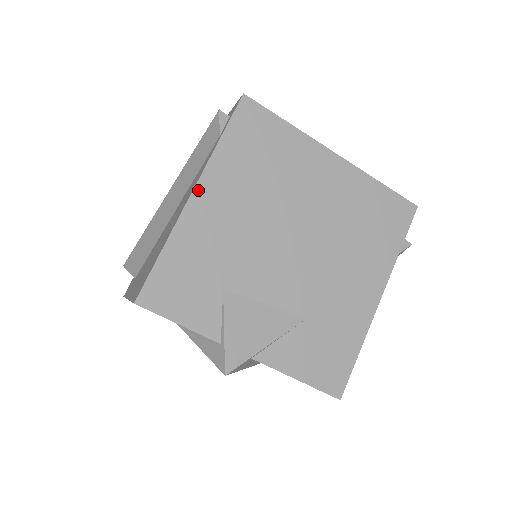
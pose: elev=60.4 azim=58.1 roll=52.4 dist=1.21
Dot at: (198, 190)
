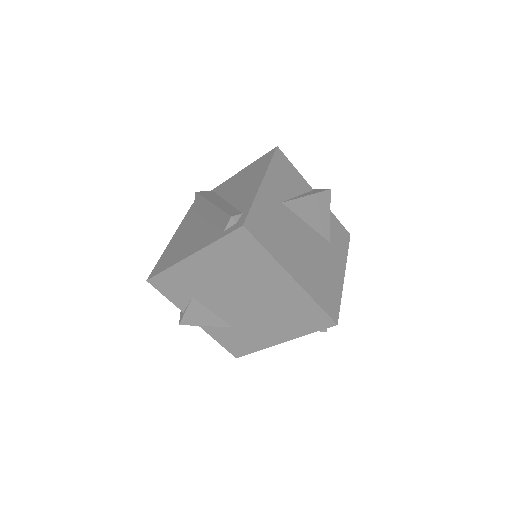
Dot at: (194, 256)
